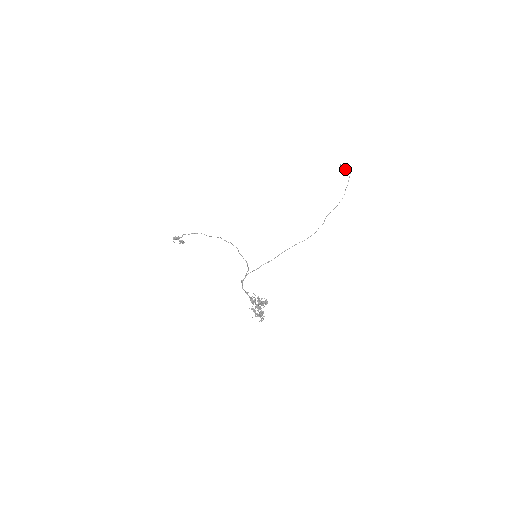
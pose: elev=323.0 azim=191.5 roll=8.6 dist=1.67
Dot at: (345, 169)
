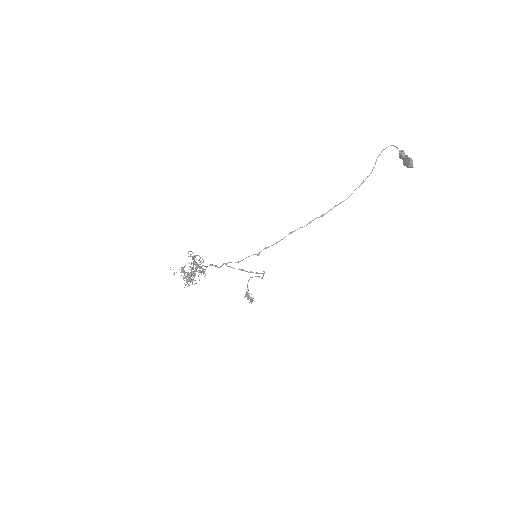
Dot at: (406, 159)
